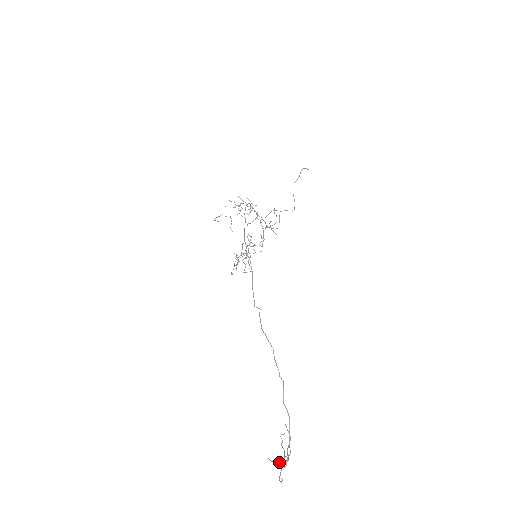
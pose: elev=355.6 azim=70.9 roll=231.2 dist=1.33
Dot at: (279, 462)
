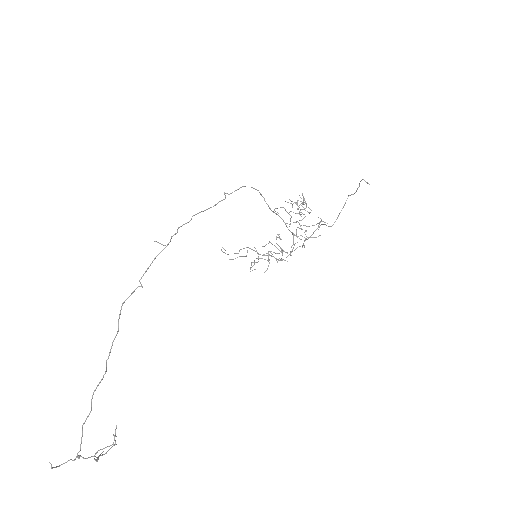
Dot at: (96, 459)
